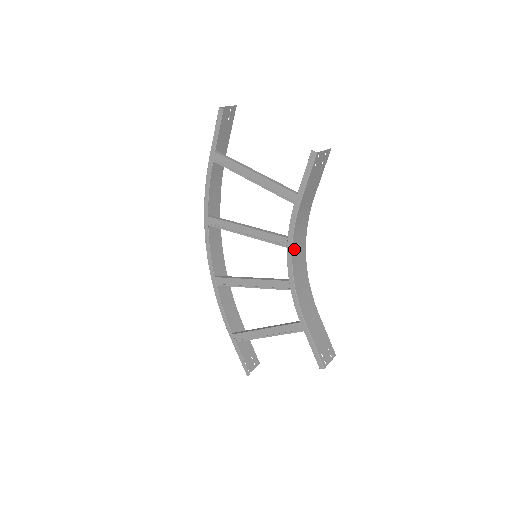
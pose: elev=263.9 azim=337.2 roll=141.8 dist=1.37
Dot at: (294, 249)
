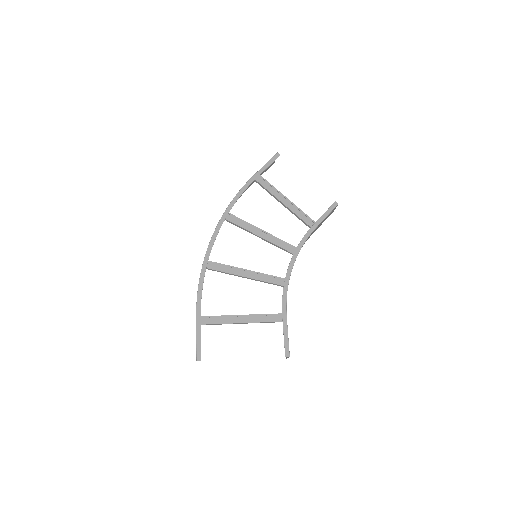
Dot at: (296, 257)
